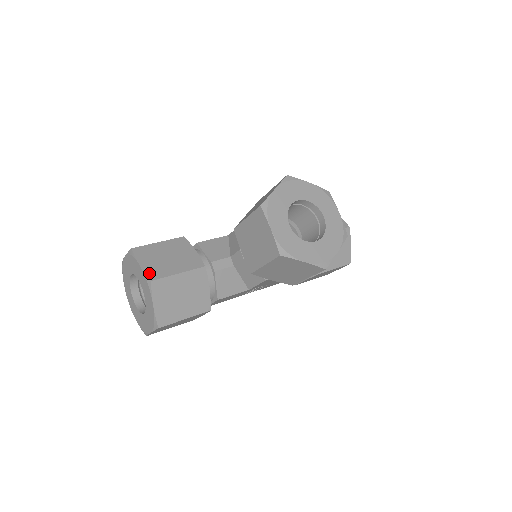
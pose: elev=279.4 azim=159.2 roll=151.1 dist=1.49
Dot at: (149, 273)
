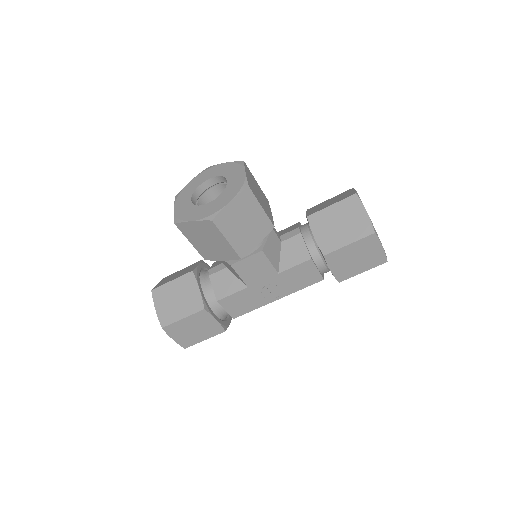
Dot at: (156, 286)
